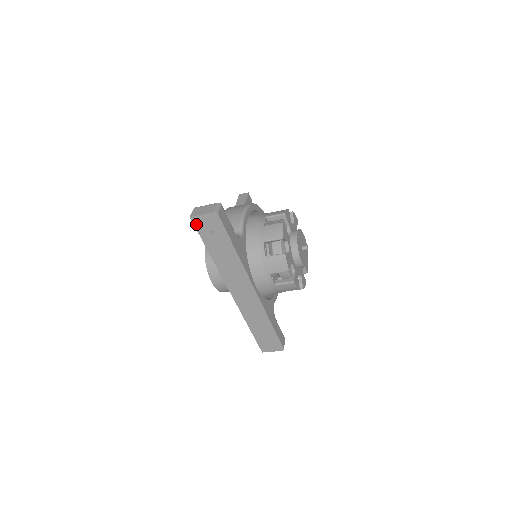
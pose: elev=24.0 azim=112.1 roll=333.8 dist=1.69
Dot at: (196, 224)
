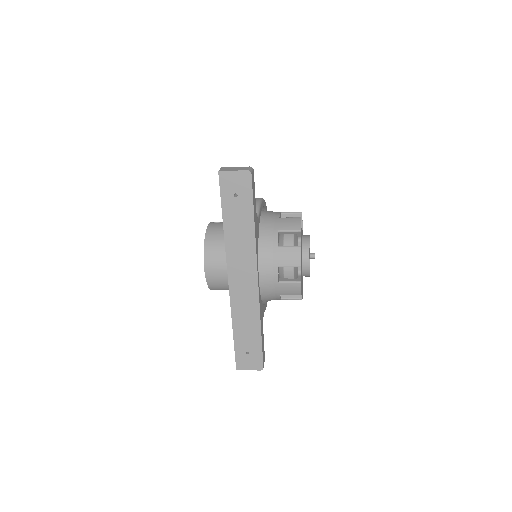
Dot at: (222, 181)
